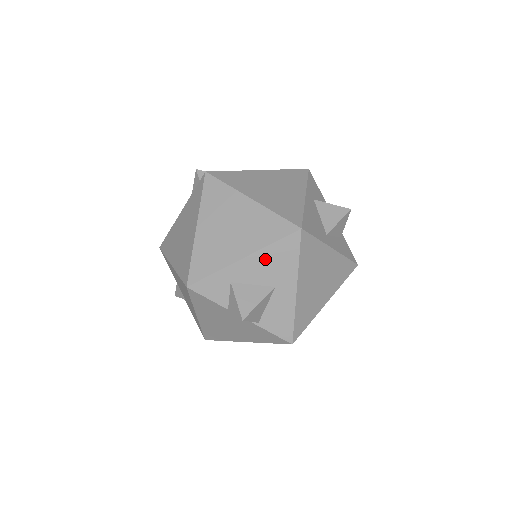
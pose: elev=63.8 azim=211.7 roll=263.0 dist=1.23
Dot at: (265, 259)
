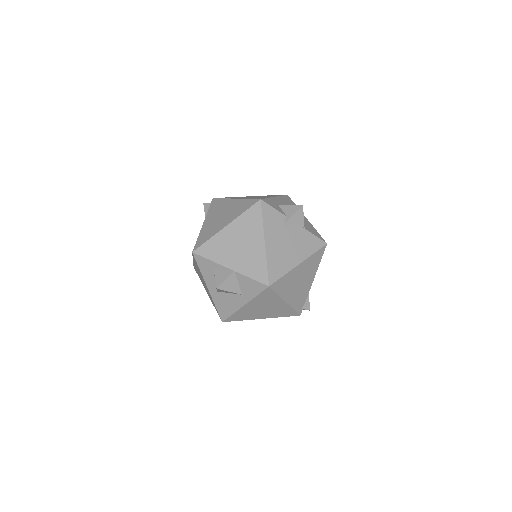
Dot at: (284, 201)
